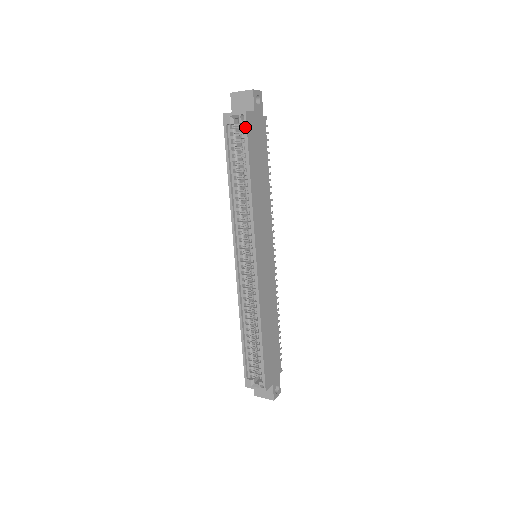
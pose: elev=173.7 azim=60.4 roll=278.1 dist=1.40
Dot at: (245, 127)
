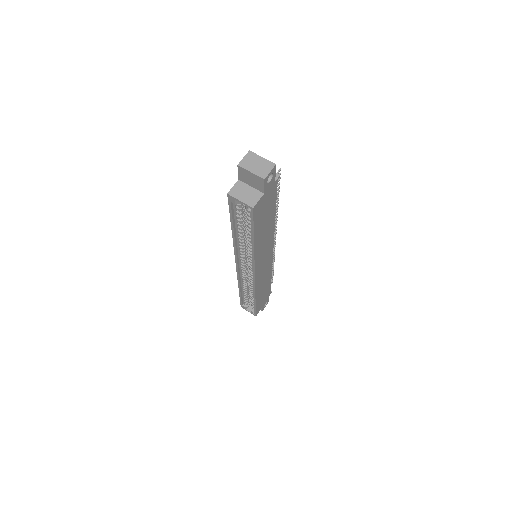
Dot at: (251, 216)
